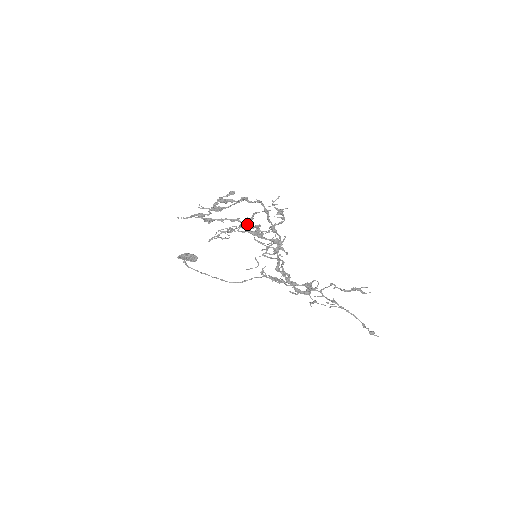
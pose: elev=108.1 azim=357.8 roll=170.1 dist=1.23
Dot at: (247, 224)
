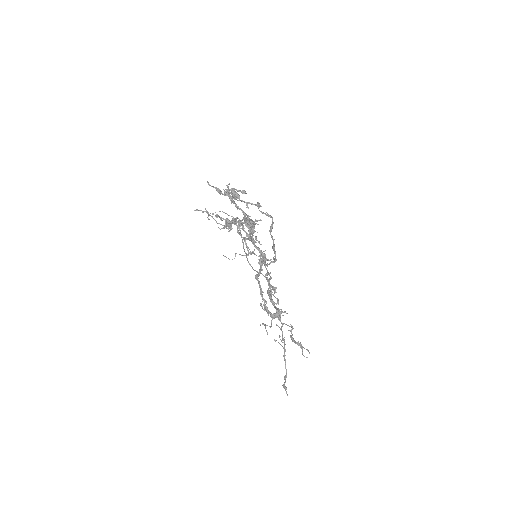
Dot at: (229, 221)
